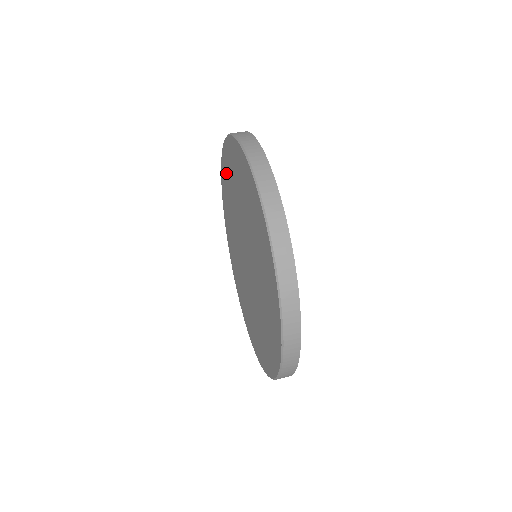
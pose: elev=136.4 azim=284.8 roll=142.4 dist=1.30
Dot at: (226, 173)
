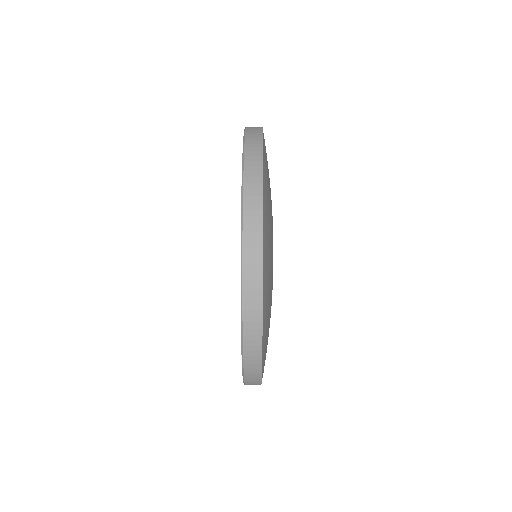
Dot at: occluded
